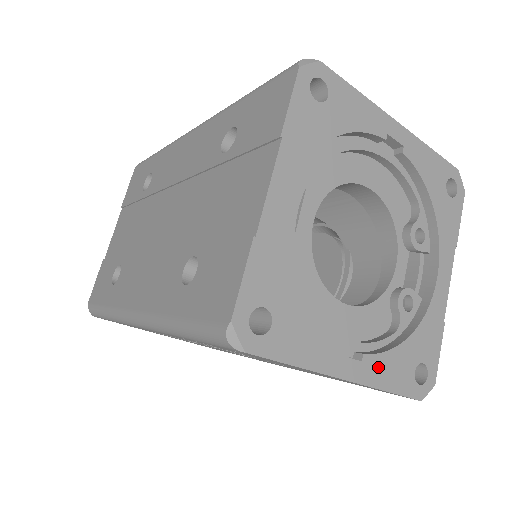
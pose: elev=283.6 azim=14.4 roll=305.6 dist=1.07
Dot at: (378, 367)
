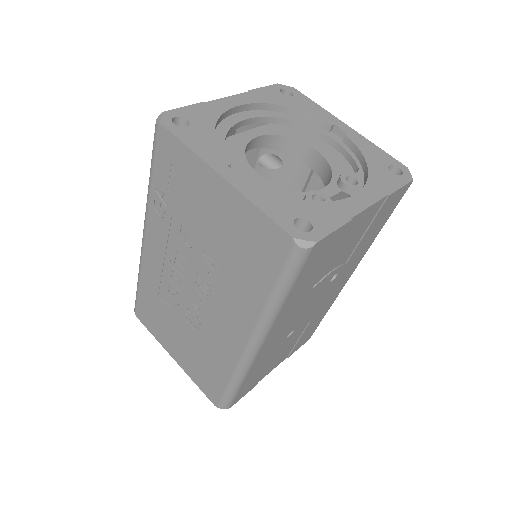
Dot at: (257, 191)
